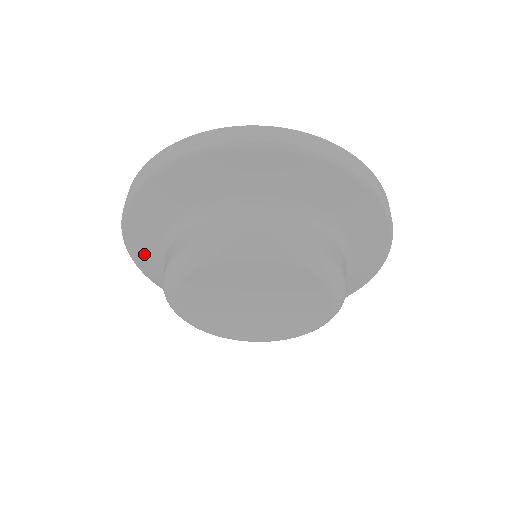
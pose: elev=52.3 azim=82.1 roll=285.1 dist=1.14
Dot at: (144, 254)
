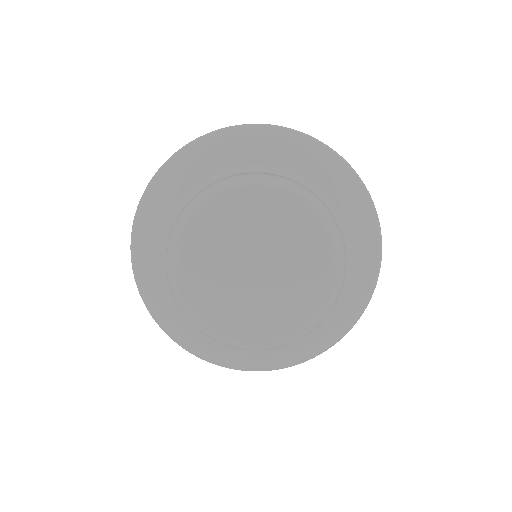
Dot at: (148, 260)
